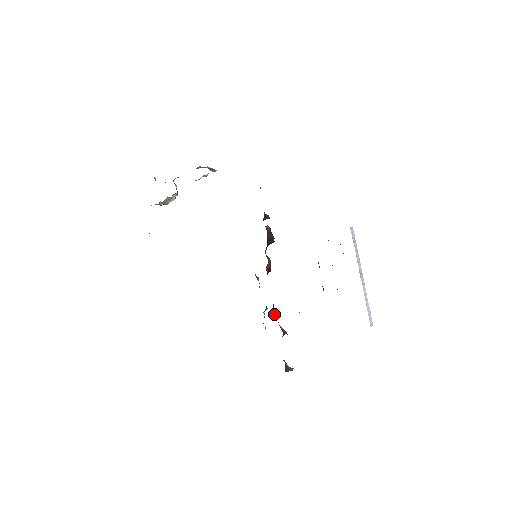
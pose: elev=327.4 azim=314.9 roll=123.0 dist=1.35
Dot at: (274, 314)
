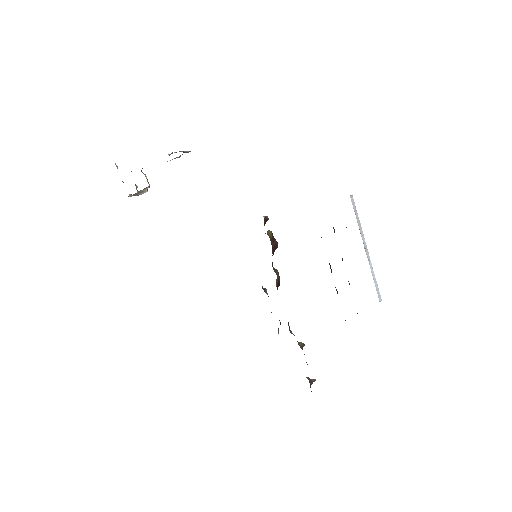
Dot at: (291, 332)
